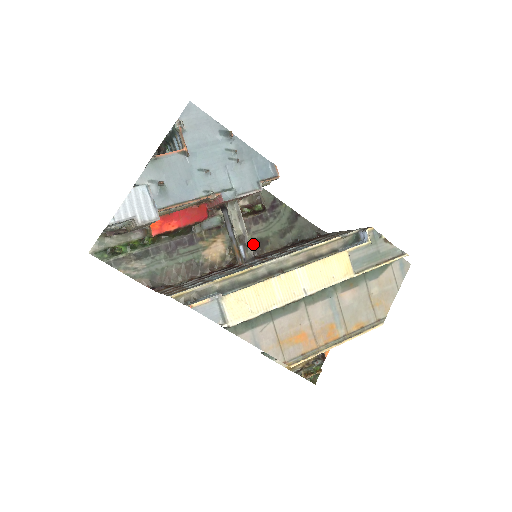
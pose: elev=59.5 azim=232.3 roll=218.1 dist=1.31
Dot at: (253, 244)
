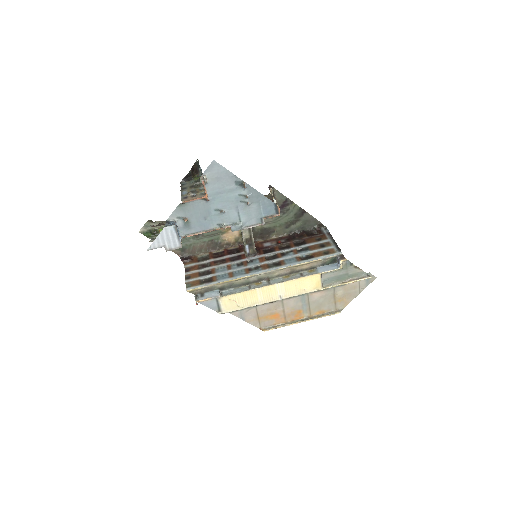
Dot at: (262, 231)
